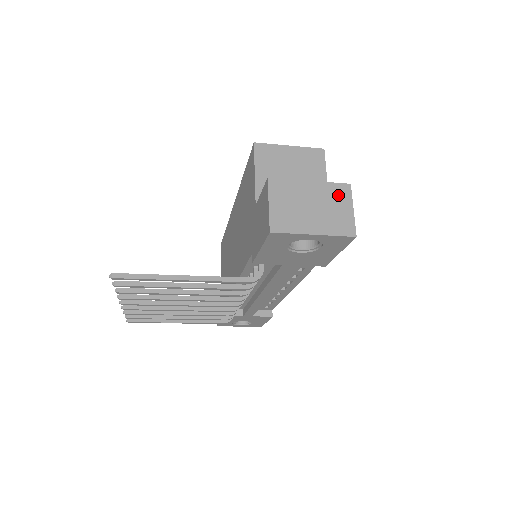
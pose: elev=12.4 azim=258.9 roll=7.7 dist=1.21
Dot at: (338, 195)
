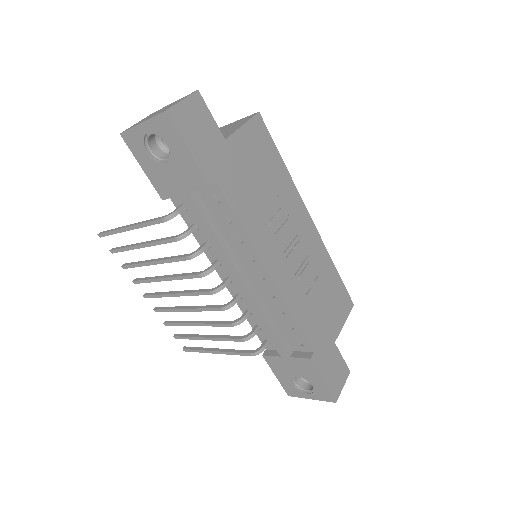
Dot at: occluded
